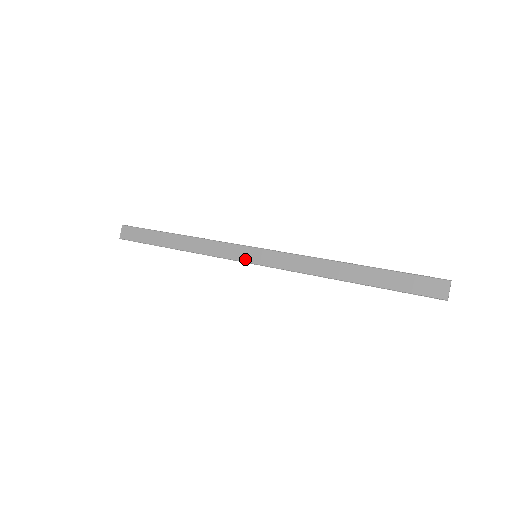
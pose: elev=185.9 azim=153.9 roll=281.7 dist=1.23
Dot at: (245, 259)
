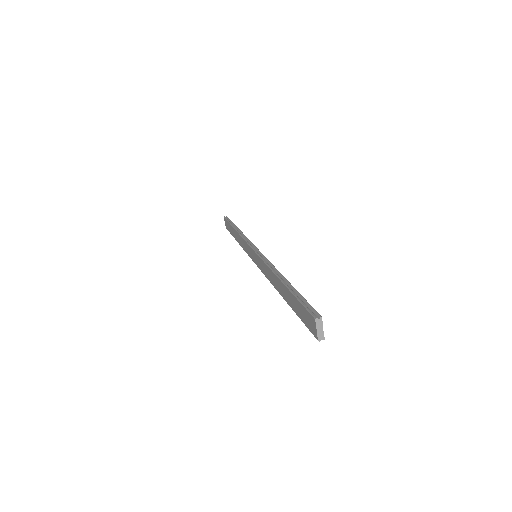
Dot at: (252, 258)
